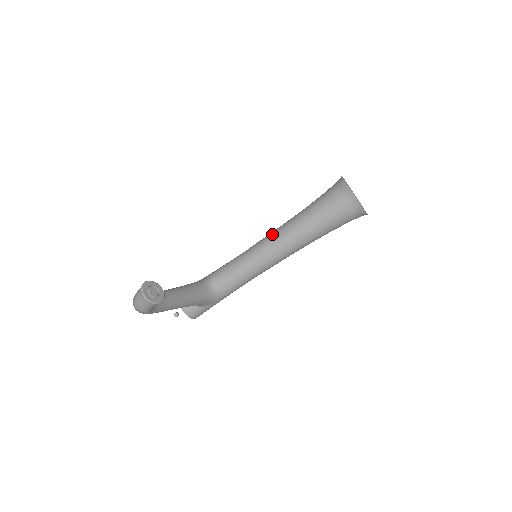
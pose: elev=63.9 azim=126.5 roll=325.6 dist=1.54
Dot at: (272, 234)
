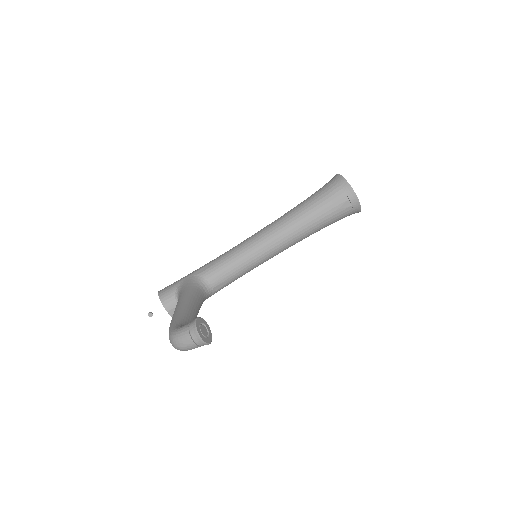
Dot at: (270, 232)
